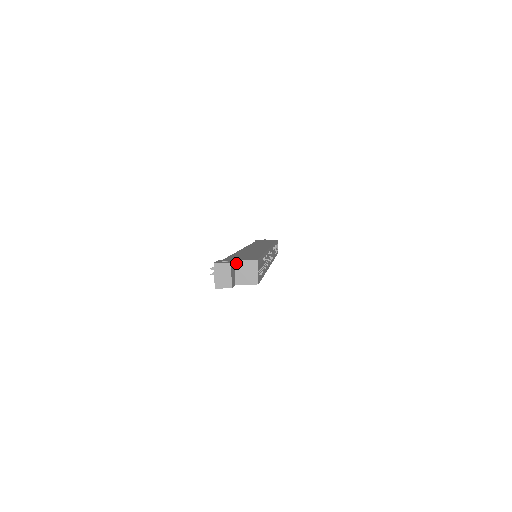
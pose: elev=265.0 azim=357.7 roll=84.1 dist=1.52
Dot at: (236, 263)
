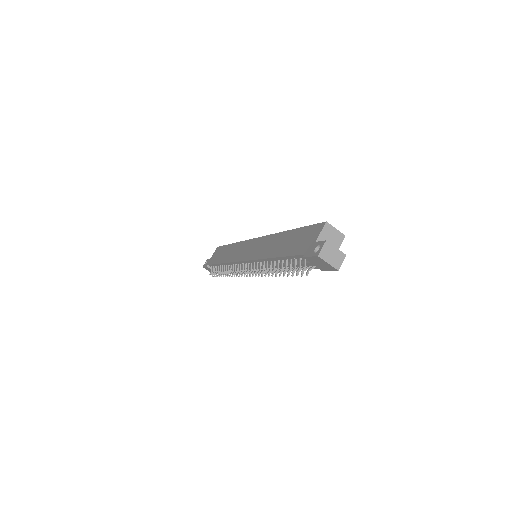
Dot at: occluded
